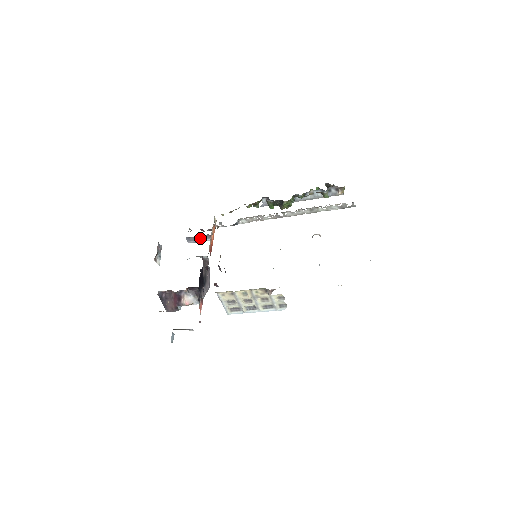
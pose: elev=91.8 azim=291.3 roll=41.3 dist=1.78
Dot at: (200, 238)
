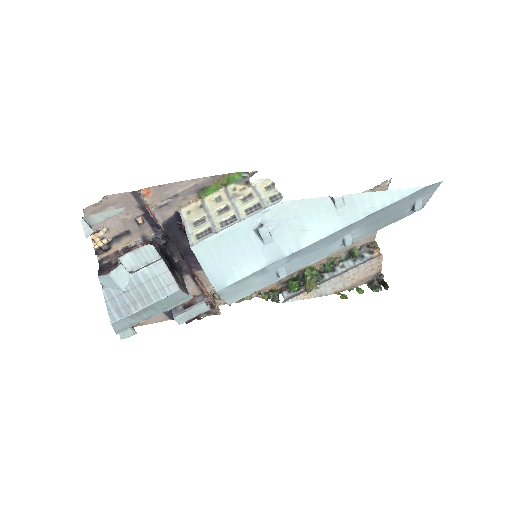
Dot at: (191, 306)
